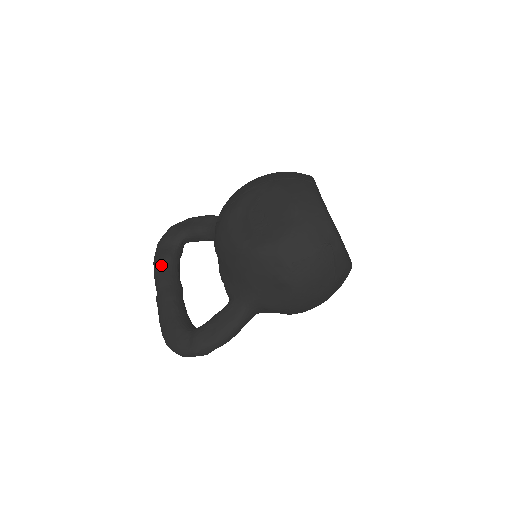
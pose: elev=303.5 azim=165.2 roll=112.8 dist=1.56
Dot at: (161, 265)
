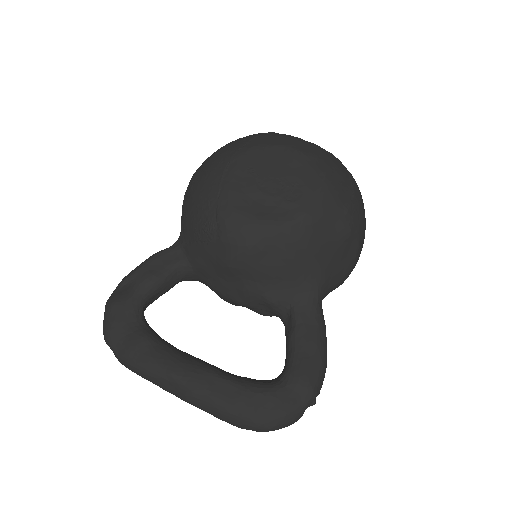
Dot at: (150, 353)
